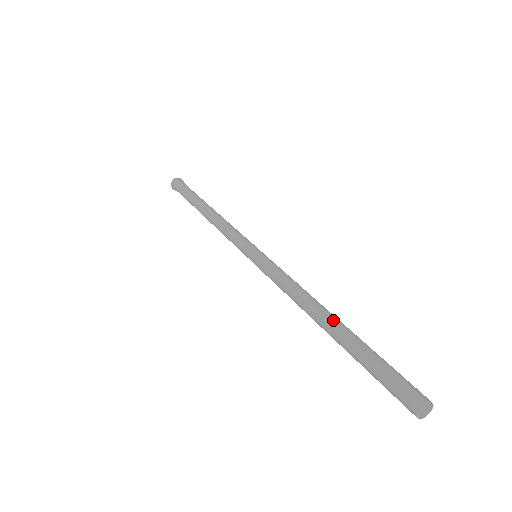
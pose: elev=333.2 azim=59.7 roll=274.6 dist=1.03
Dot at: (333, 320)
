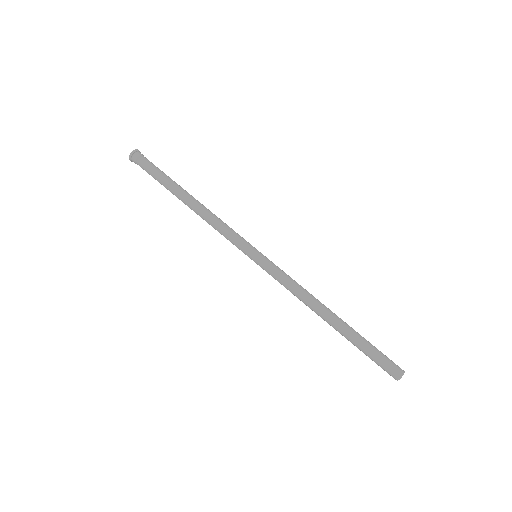
Dot at: (337, 319)
